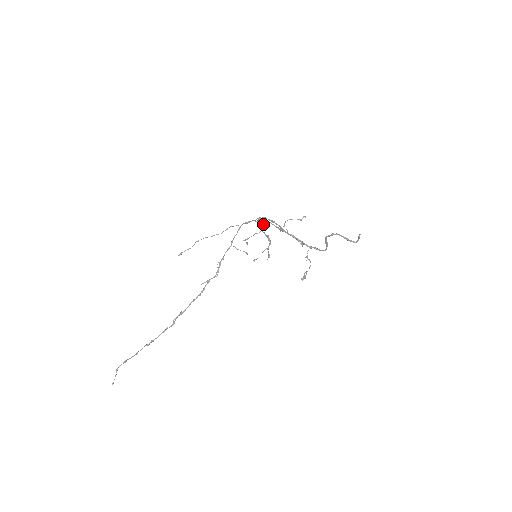
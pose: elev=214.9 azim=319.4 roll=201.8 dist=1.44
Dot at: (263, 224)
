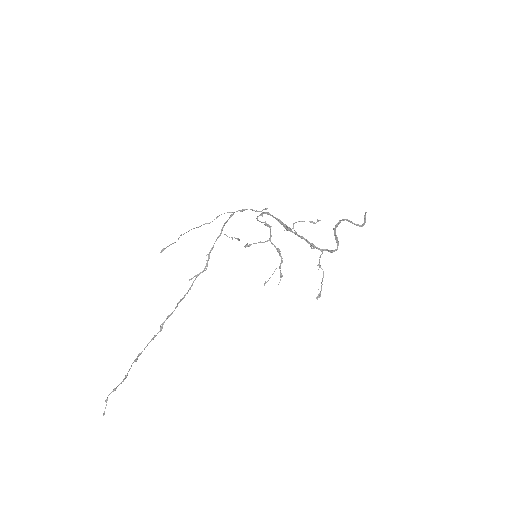
Dot at: (270, 230)
